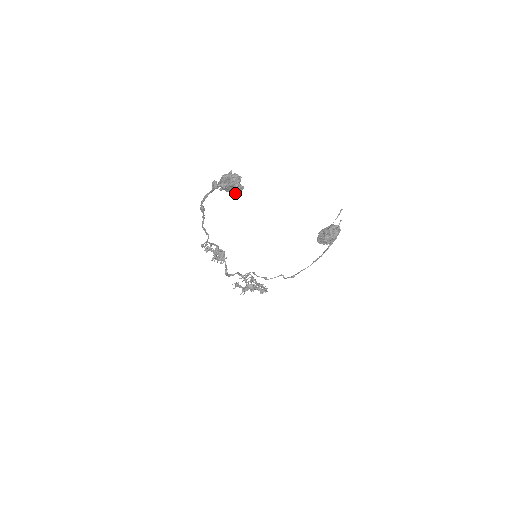
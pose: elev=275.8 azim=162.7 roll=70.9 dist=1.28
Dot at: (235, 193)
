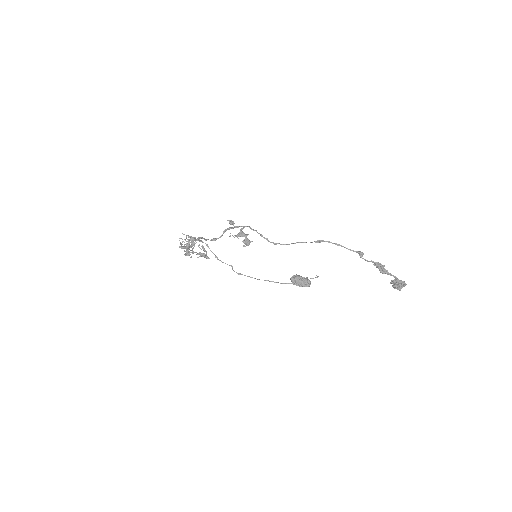
Dot at: (393, 287)
